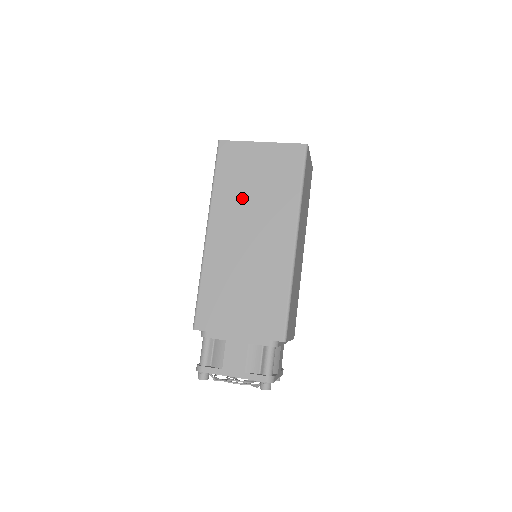
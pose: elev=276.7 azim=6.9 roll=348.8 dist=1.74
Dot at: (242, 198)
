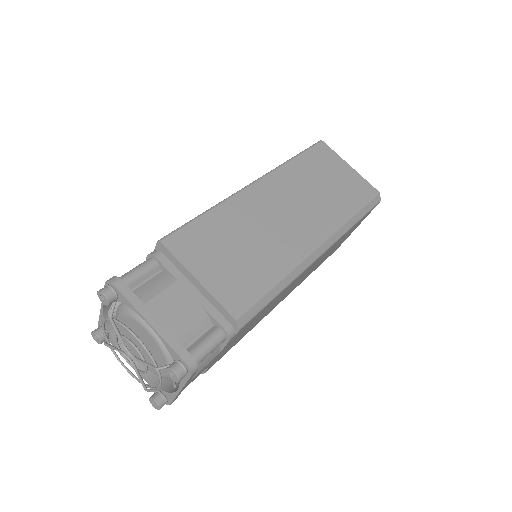
Dot at: occluded
